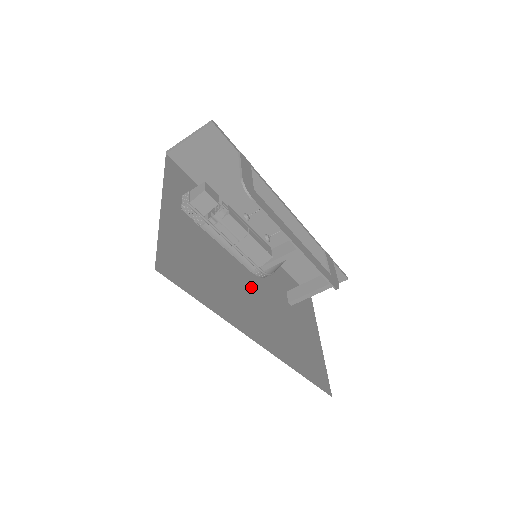
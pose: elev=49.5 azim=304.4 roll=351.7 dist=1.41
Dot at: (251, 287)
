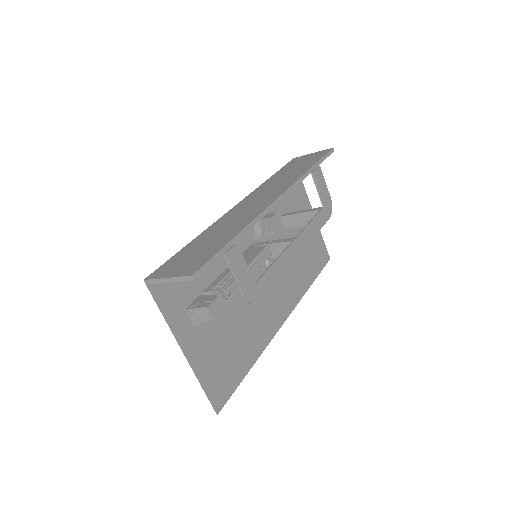
Dot at: occluded
